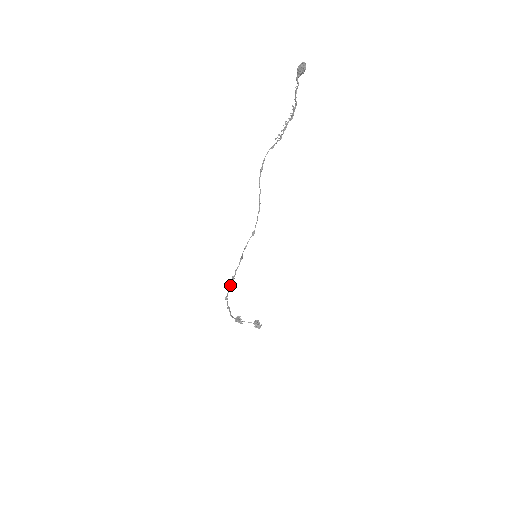
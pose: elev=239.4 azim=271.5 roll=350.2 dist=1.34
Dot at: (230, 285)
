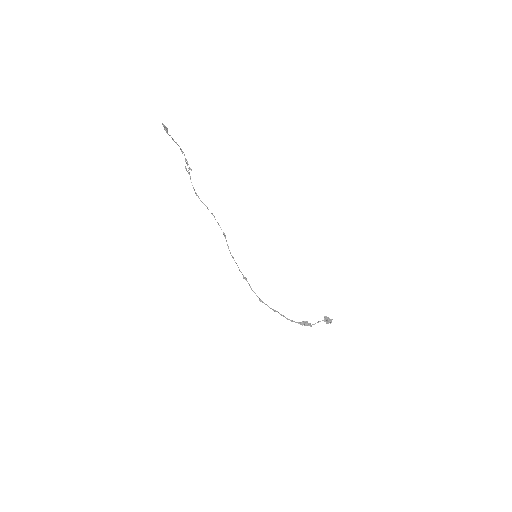
Dot at: (250, 286)
